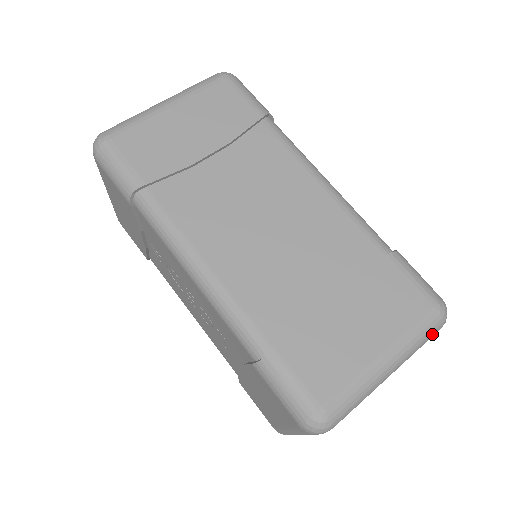
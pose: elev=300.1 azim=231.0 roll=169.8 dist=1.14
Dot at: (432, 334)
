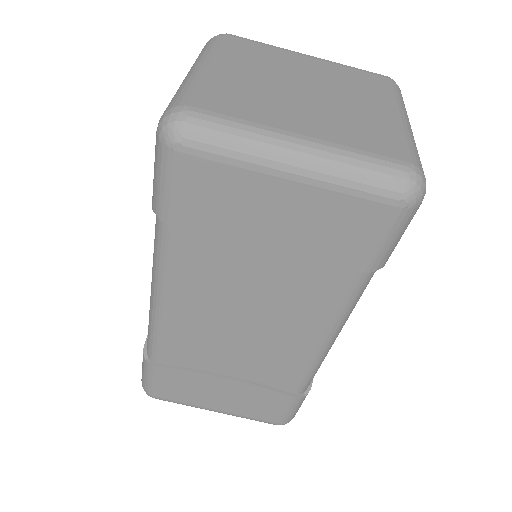
Dot at: occluded
